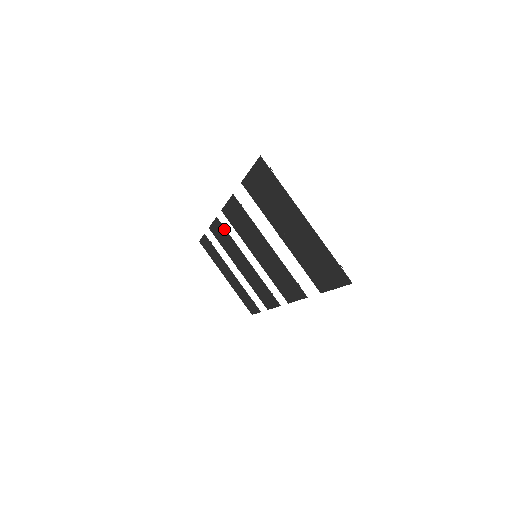
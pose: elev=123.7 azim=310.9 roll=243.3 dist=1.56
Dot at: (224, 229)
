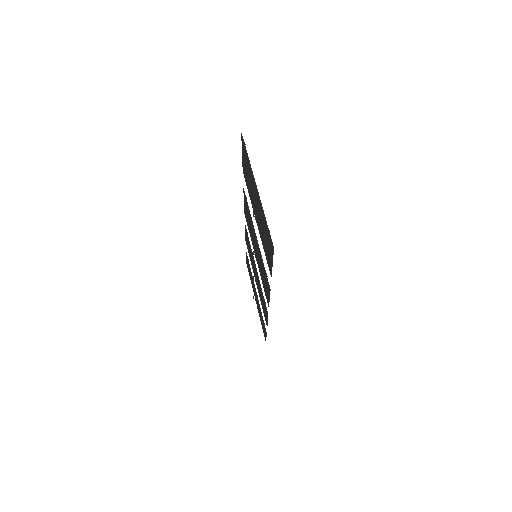
Dot at: (247, 235)
